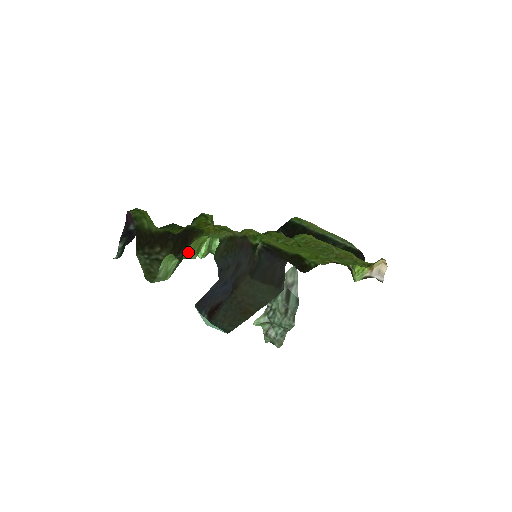
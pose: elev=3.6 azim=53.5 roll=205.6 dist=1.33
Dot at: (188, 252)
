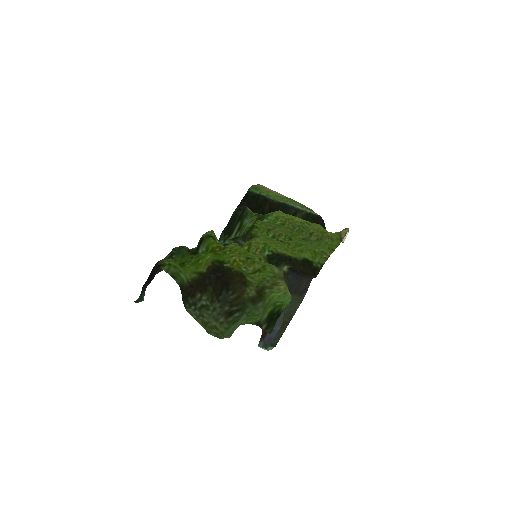
Dot at: (263, 316)
